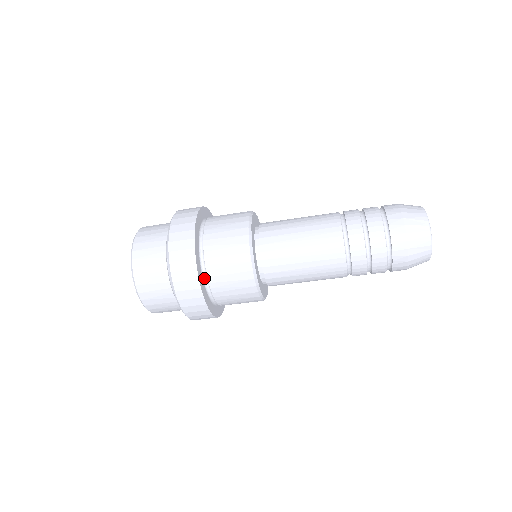
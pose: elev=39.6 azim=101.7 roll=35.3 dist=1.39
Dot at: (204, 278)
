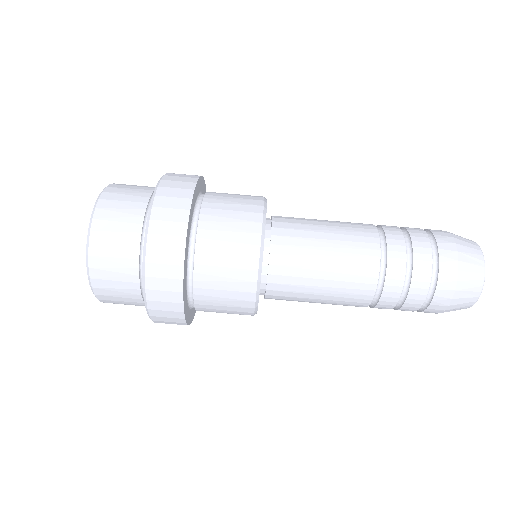
Dot at: (200, 195)
